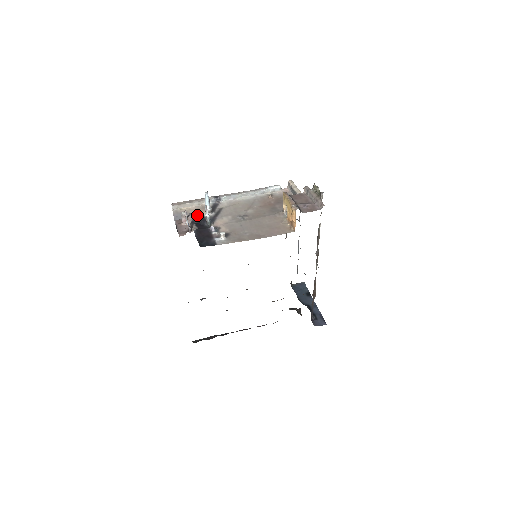
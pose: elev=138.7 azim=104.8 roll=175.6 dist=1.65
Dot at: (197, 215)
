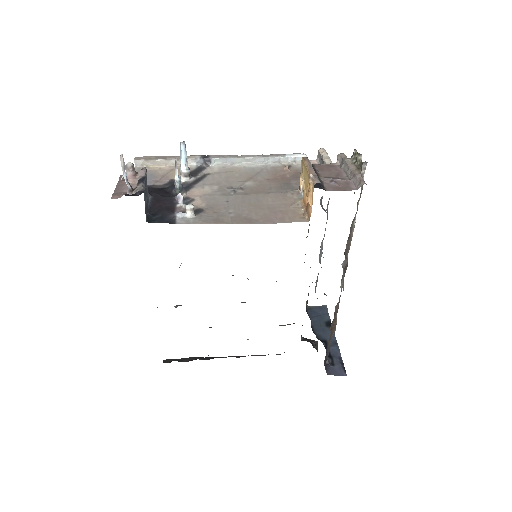
Dot at: (167, 178)
